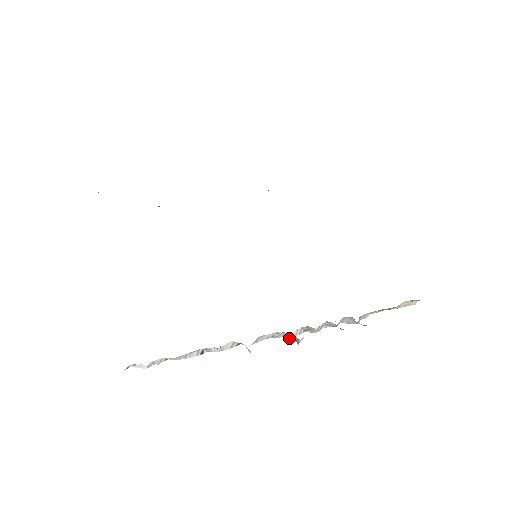
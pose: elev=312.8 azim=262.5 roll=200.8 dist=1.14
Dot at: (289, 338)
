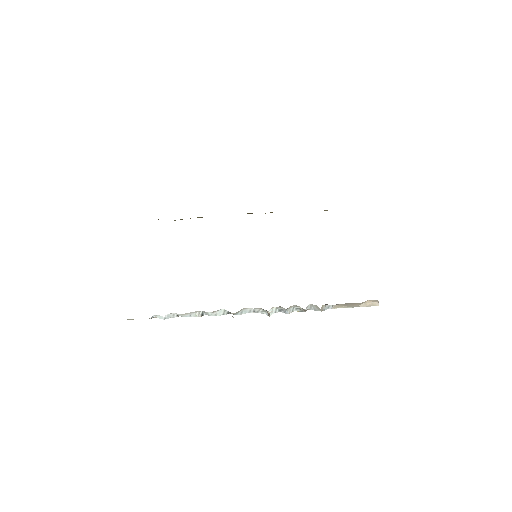
Dot at: (267, 315)
